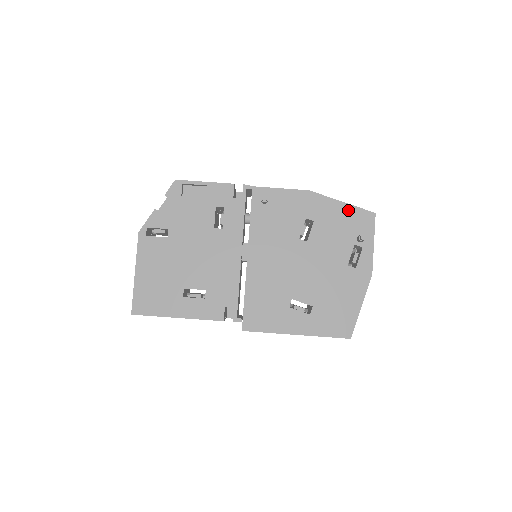
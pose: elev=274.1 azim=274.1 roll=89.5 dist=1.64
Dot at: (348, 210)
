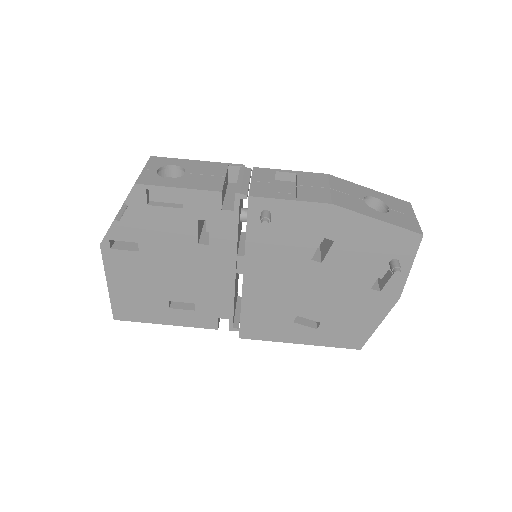
Dot at: (385, 230)
